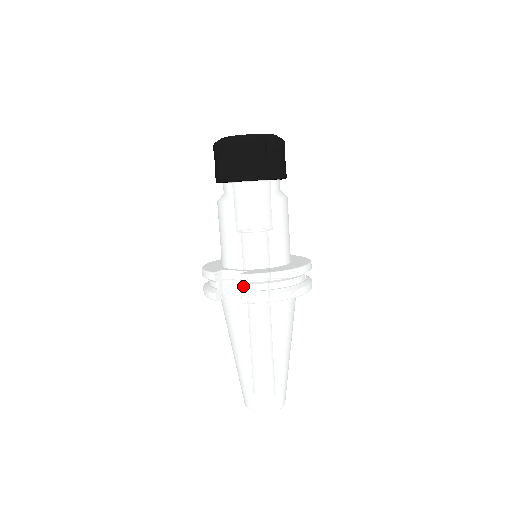
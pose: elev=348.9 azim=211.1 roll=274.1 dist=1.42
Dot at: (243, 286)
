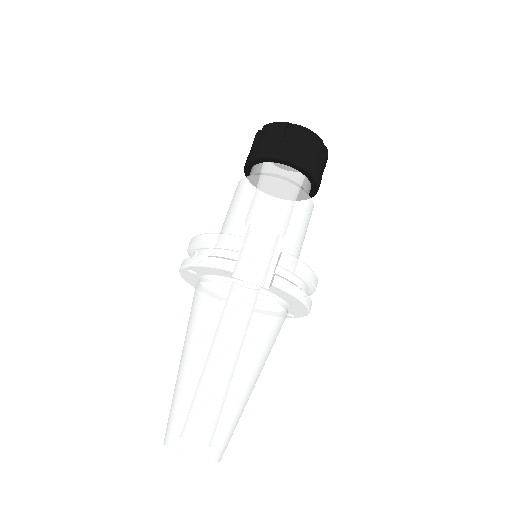
Dot at: (266, 270)
